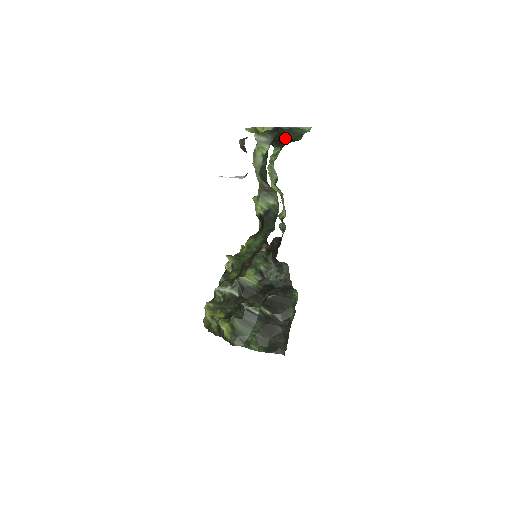
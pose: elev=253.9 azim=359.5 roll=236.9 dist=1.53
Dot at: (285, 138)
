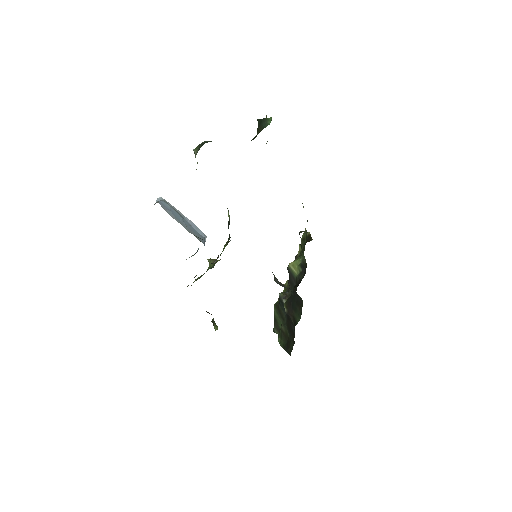
Dot at: occluded
